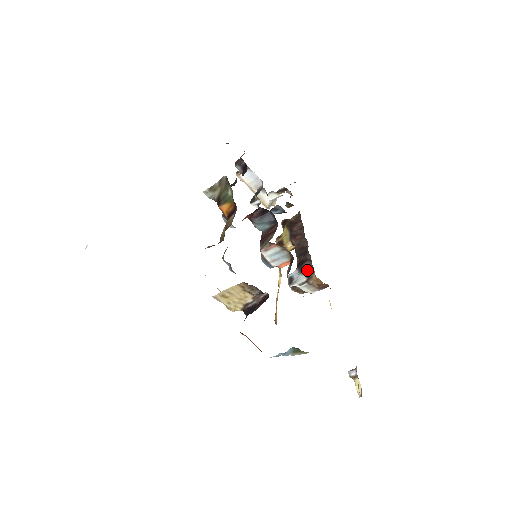
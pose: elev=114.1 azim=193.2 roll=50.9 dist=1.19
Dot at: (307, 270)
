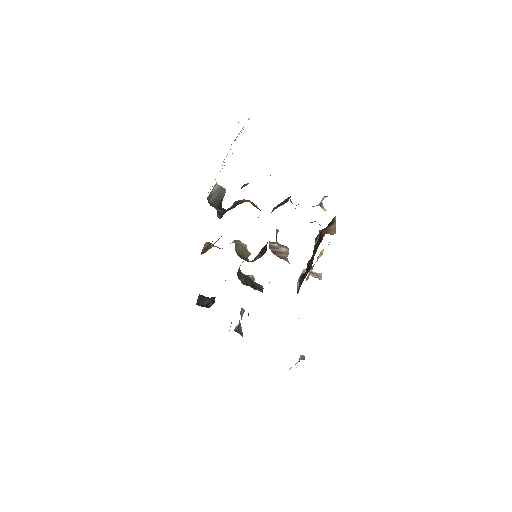
Dot at: (299, 286)
